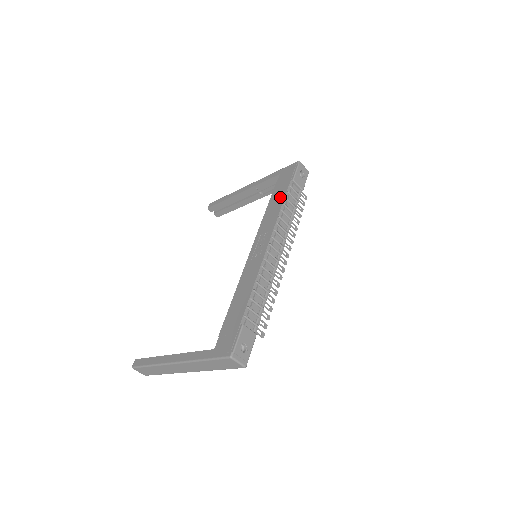
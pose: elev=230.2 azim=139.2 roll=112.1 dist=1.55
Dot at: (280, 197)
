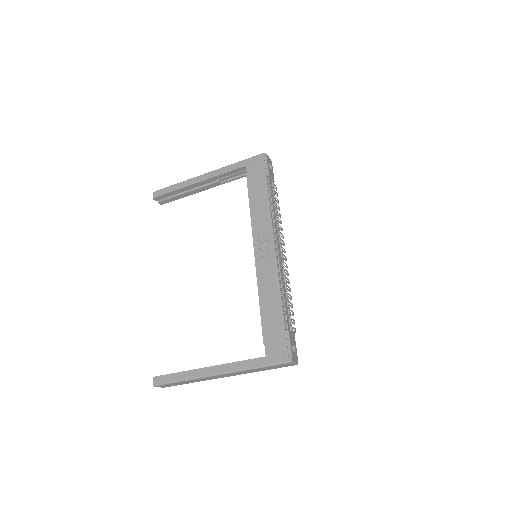
Dot at: (262, 194)
